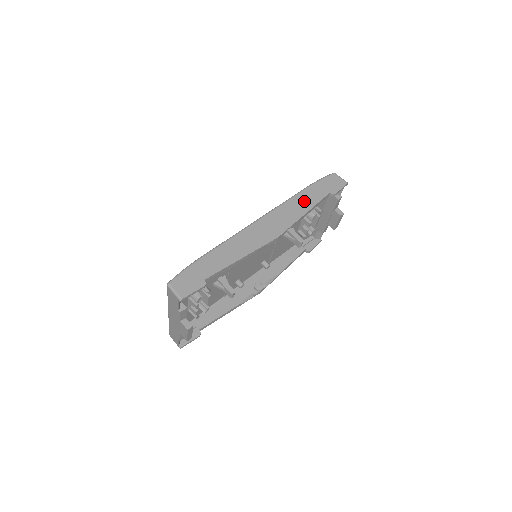
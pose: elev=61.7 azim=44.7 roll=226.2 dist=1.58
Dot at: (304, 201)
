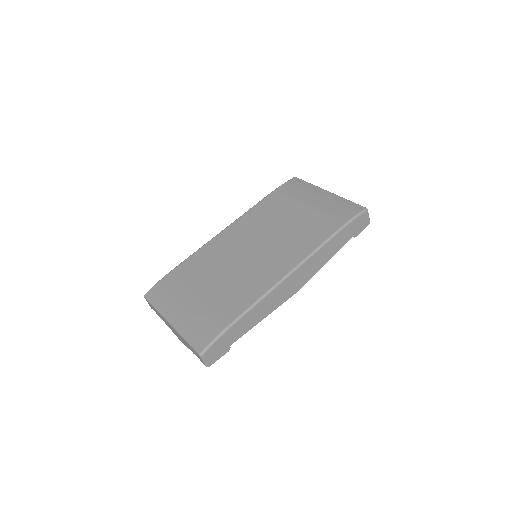
Dot at: (331, 249)
